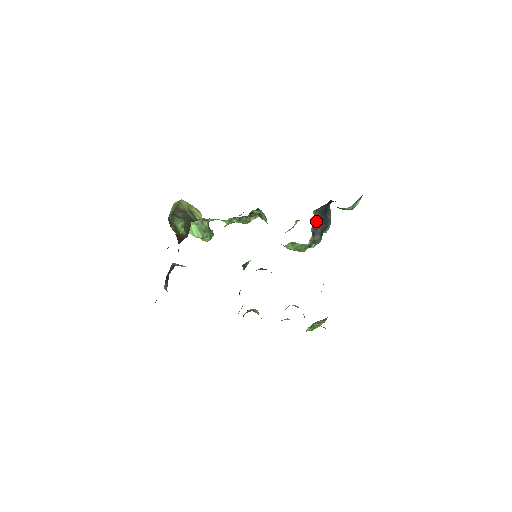
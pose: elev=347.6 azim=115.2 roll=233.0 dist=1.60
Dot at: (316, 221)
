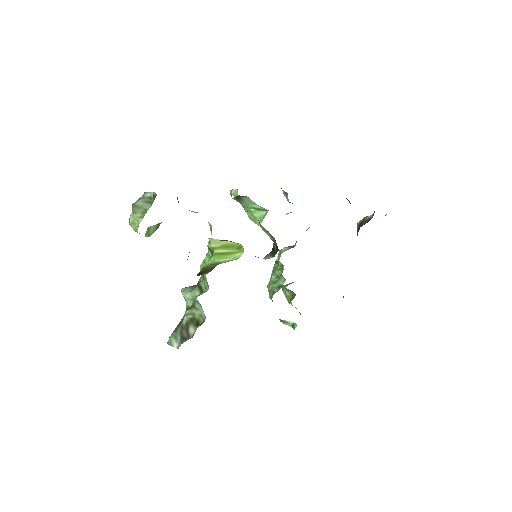
Dot at: occluded
